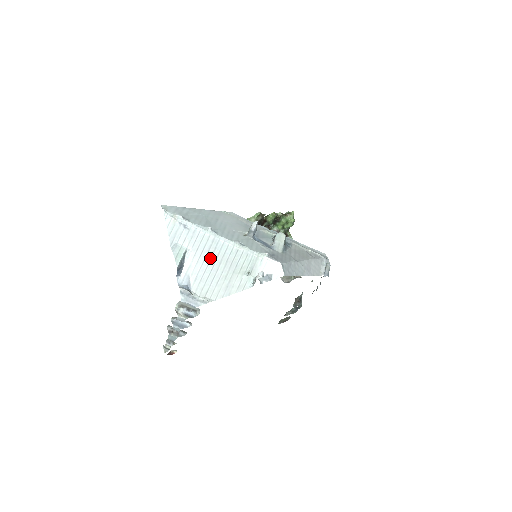
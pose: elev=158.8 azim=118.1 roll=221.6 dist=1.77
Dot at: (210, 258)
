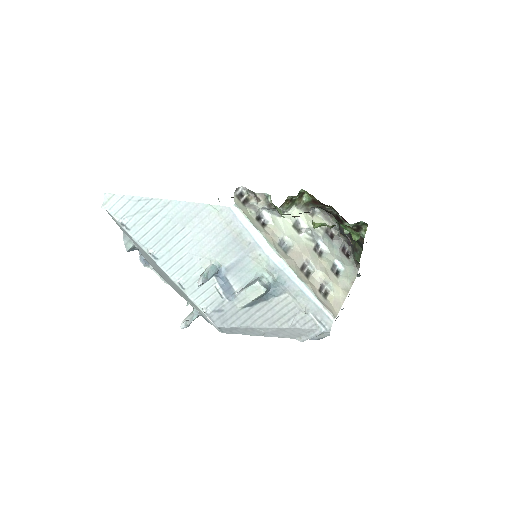
Dot at: (156, 266)
